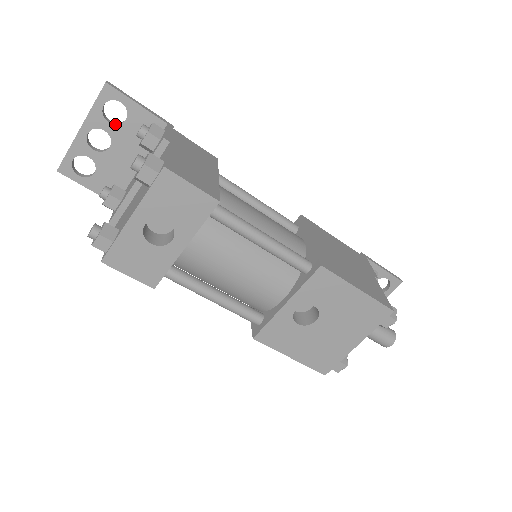
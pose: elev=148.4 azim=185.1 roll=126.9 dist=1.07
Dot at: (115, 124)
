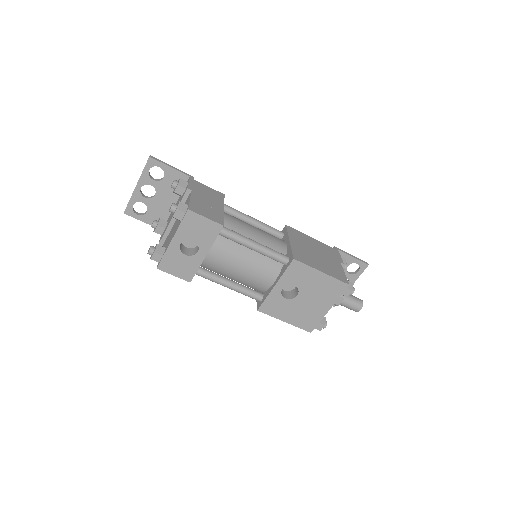
Dot at: (157, 180)
